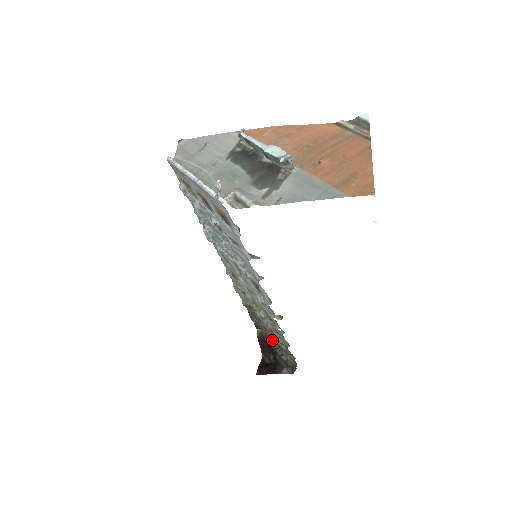
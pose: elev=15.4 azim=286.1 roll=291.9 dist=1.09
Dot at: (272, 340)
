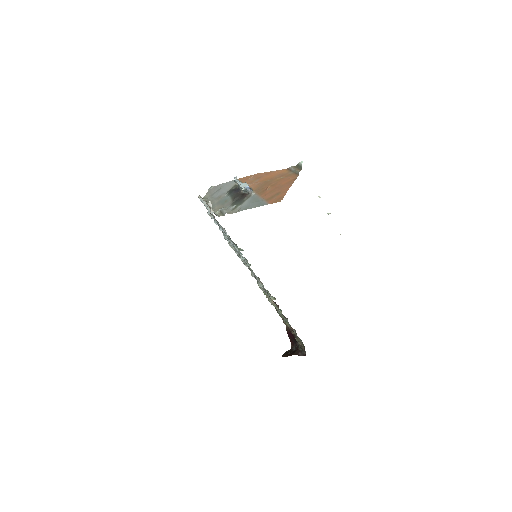
Dot at: (293, 331)
